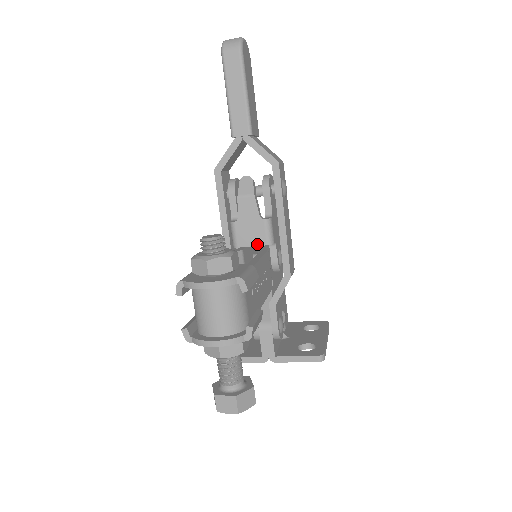
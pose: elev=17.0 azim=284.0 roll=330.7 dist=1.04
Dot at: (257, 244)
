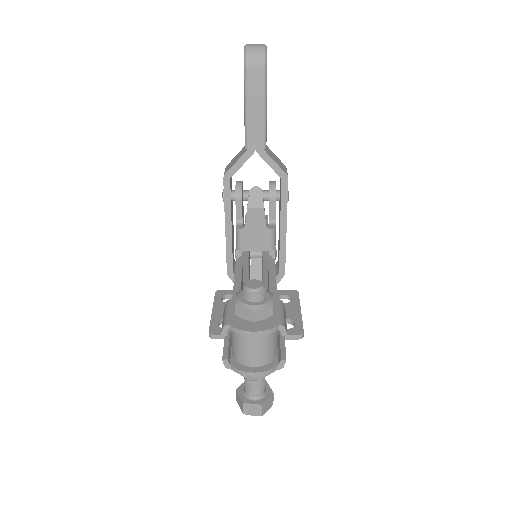
Dot at: (261, 249)
